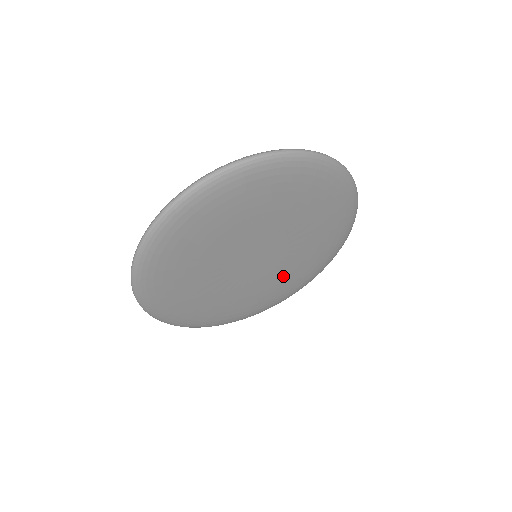
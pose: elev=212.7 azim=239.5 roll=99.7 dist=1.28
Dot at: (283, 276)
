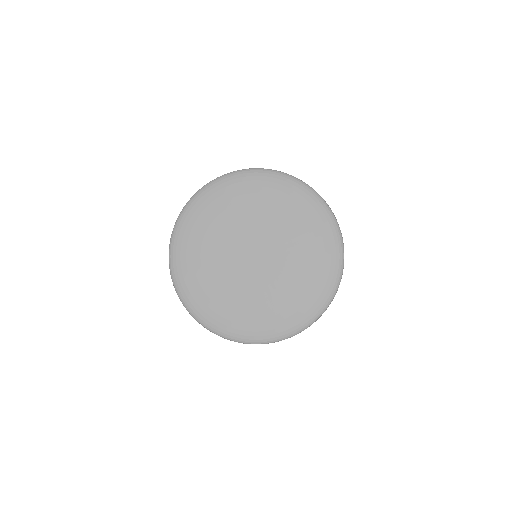
Dot at: (285, 287)
